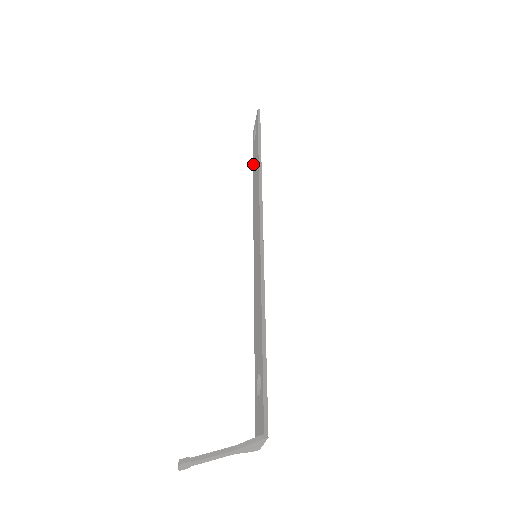
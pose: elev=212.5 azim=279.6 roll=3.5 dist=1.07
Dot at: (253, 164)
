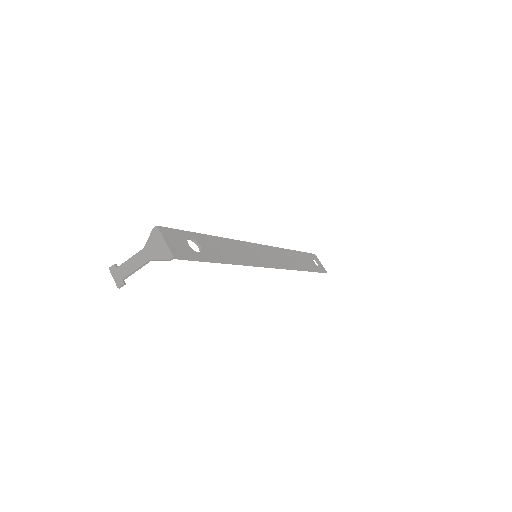
Dot at: occluded
